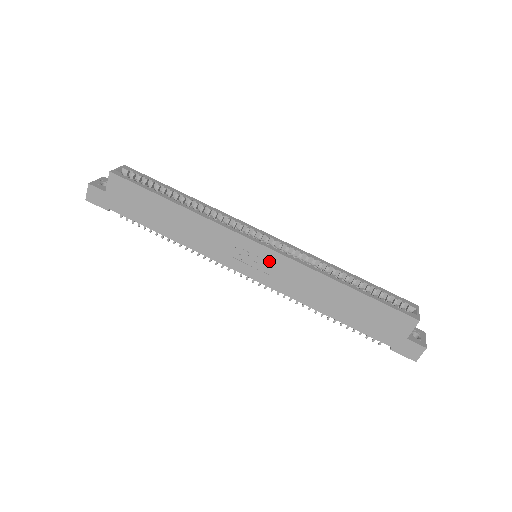
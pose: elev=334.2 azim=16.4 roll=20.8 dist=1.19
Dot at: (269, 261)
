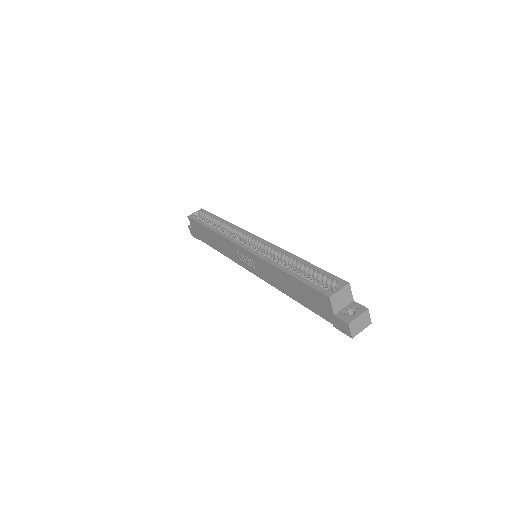
Dot at: (252, 259)
